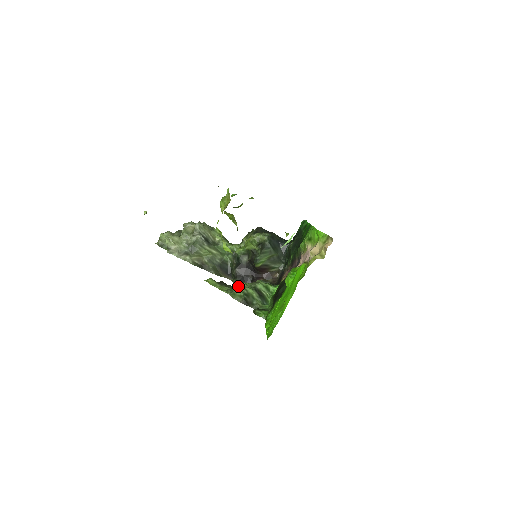
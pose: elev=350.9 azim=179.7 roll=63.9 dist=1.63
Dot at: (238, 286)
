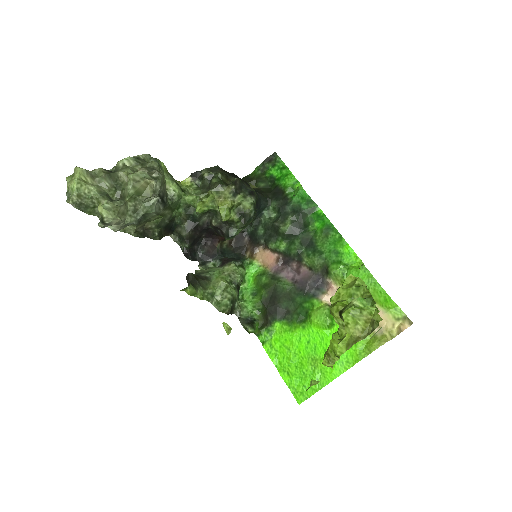
Dot at: (222, 290)
